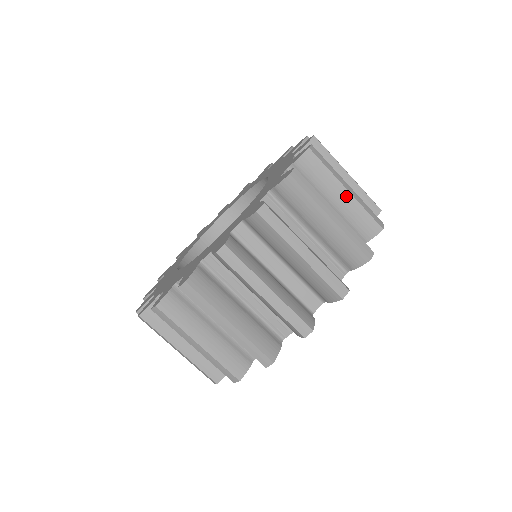
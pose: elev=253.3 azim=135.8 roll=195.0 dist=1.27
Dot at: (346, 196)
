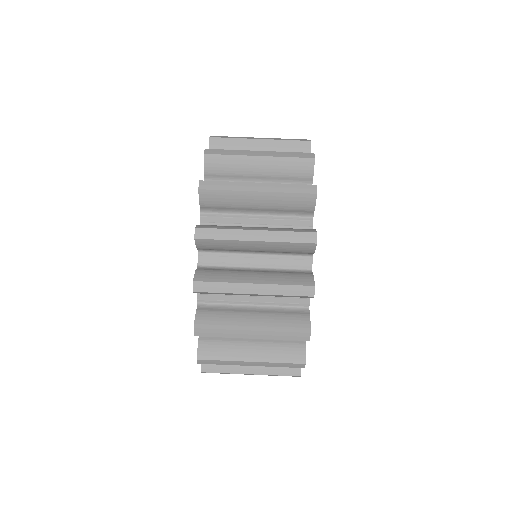
Dot at: (262, 196)
